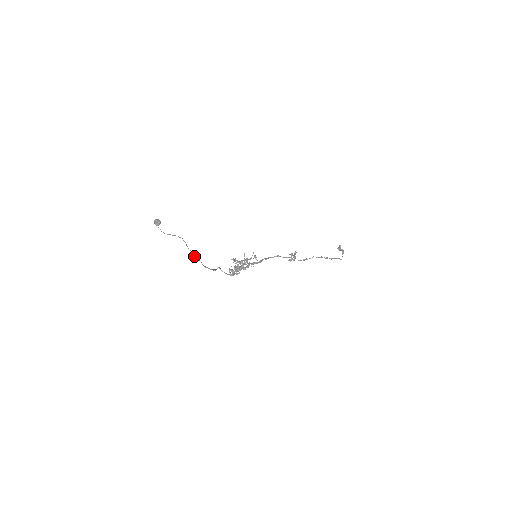
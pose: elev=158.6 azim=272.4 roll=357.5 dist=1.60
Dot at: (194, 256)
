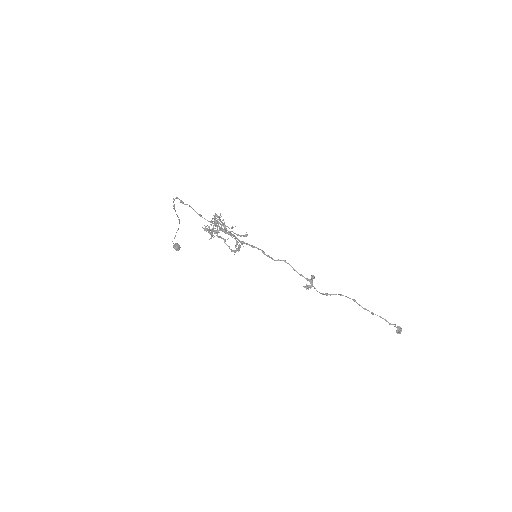
Dot at: (173, 205)
